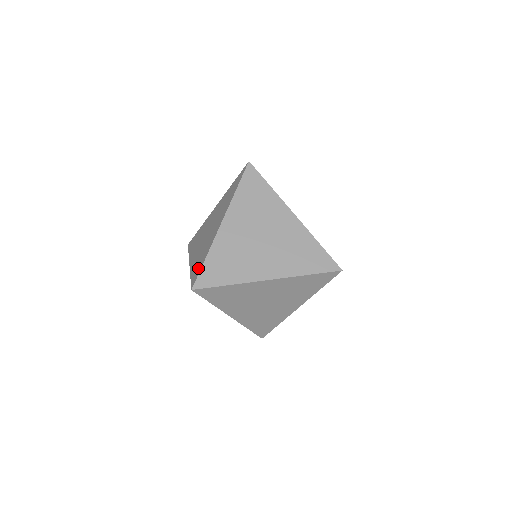
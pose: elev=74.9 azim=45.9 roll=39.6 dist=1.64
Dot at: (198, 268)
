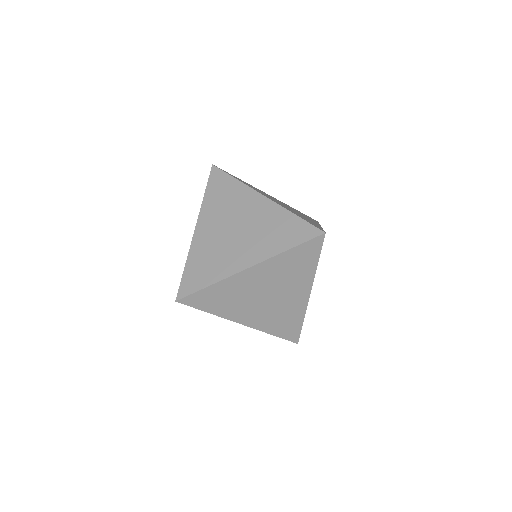
Dot at: occluded
